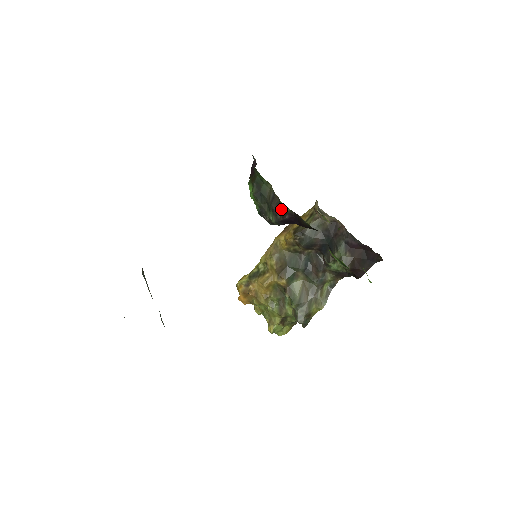
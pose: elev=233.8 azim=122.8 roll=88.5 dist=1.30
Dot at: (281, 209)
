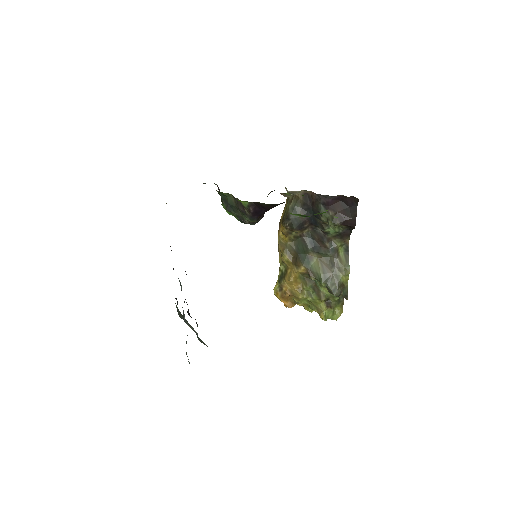
Dot at: (244, 206)
